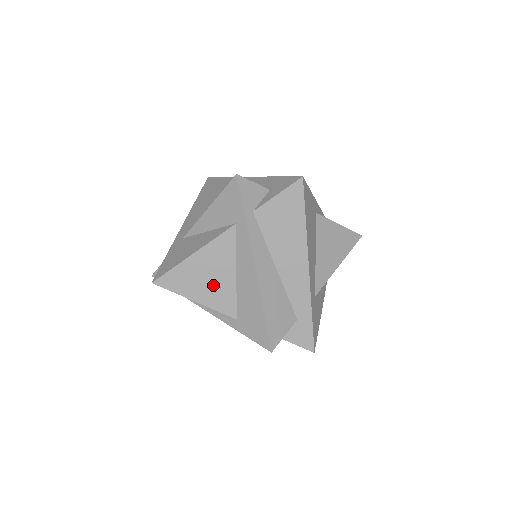
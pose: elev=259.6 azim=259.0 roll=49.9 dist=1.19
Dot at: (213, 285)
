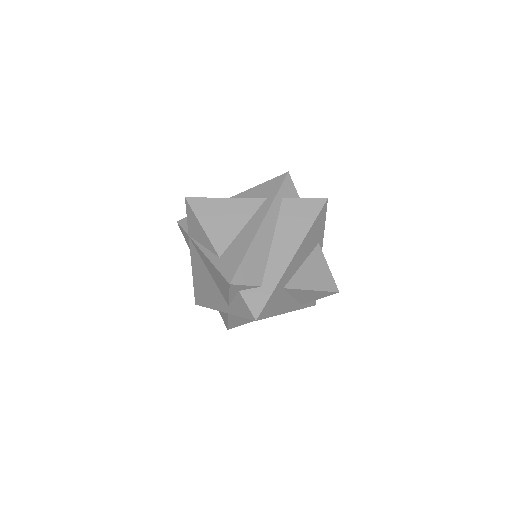
Dot at: (223, 225)
